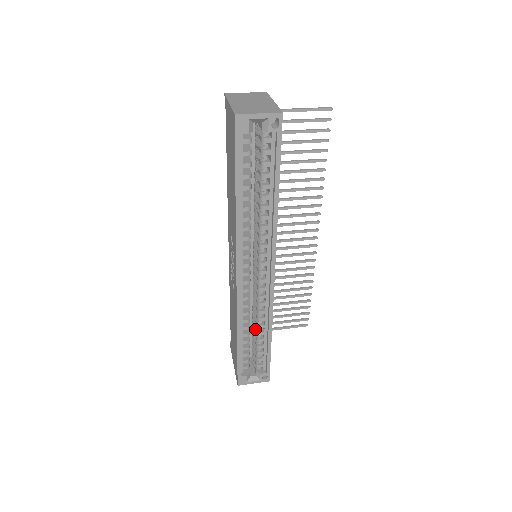
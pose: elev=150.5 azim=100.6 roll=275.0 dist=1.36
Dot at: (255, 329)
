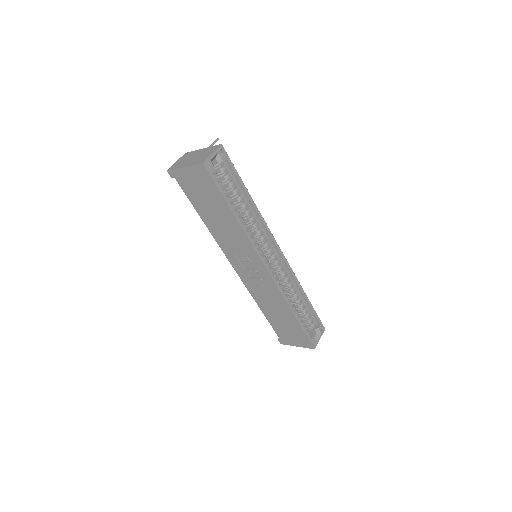
Dot at: occluded
